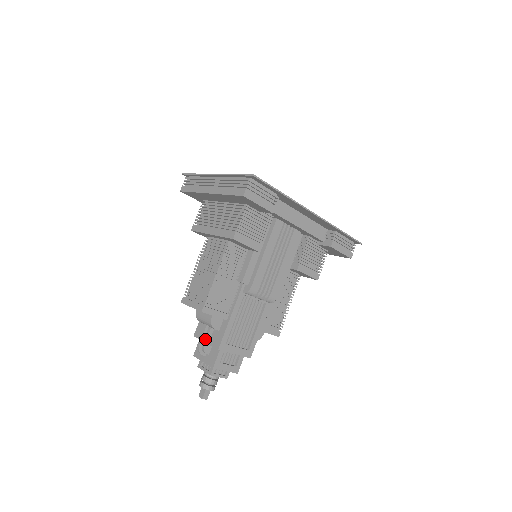
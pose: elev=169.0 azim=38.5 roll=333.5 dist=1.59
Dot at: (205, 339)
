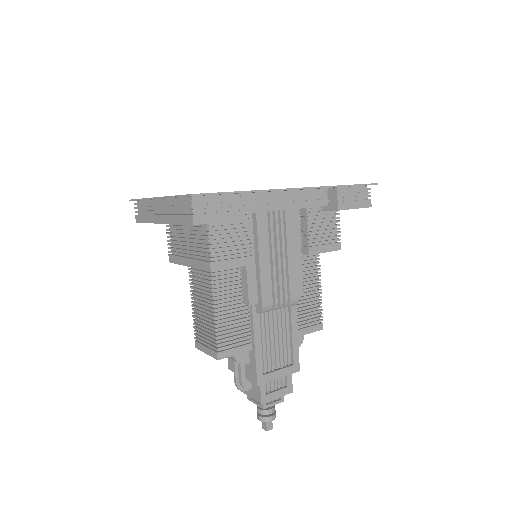
Dot at: (239, 376)
